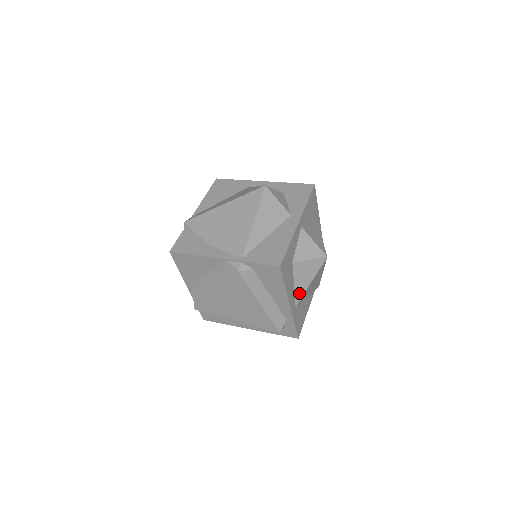
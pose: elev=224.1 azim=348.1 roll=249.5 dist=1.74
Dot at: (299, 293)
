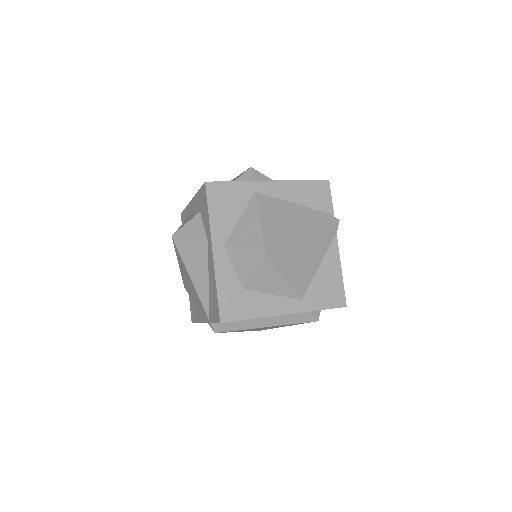
Dot at: (288, 292)
